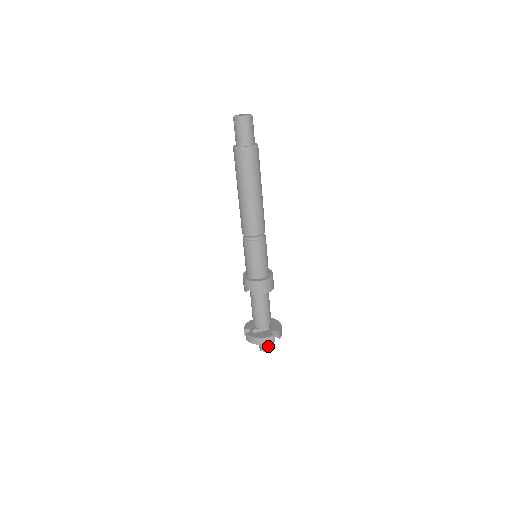
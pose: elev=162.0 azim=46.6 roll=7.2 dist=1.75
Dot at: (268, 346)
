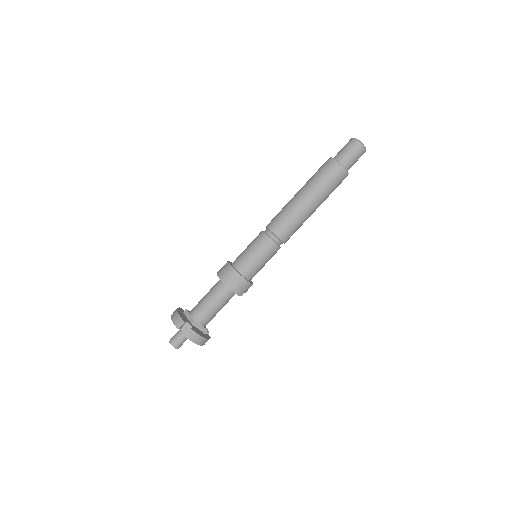
Dot at: (176, 342)
